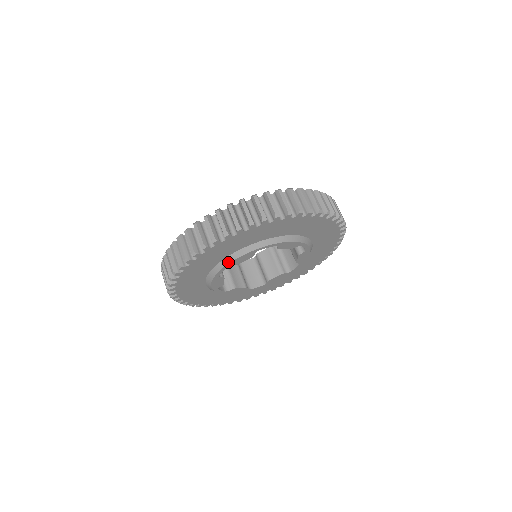
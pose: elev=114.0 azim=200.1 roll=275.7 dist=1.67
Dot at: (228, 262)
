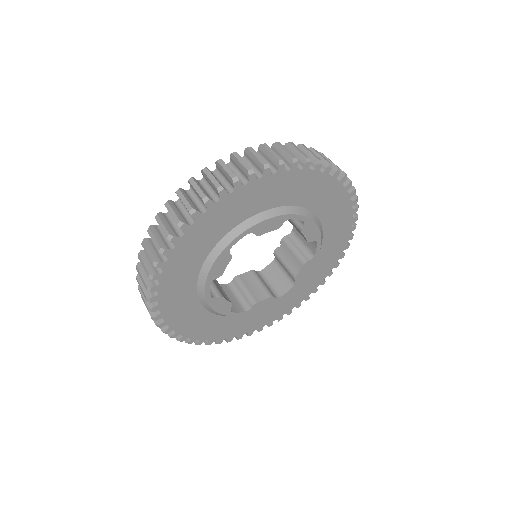
Dot at: (254, 223)
